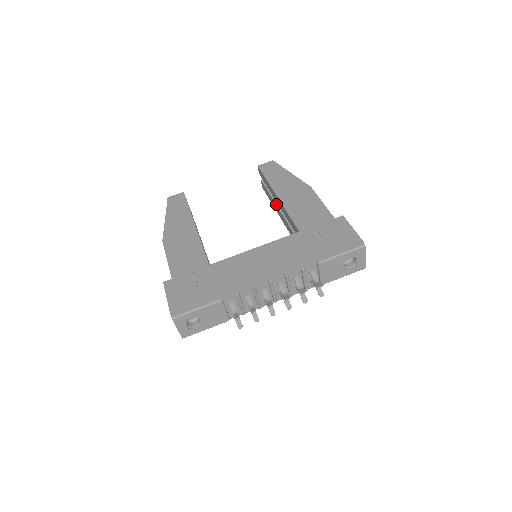
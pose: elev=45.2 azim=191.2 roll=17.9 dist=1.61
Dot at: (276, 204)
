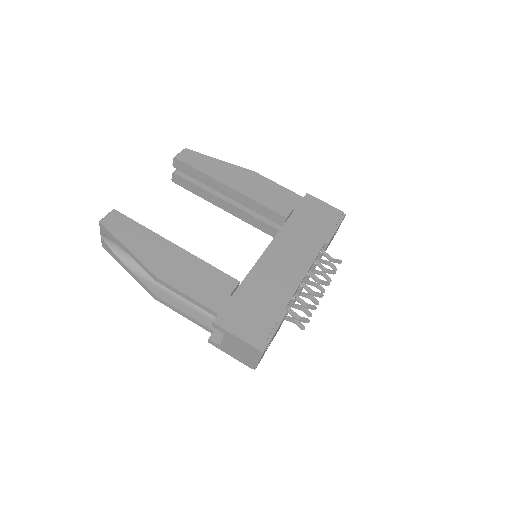
Dot at: (218, 196)
